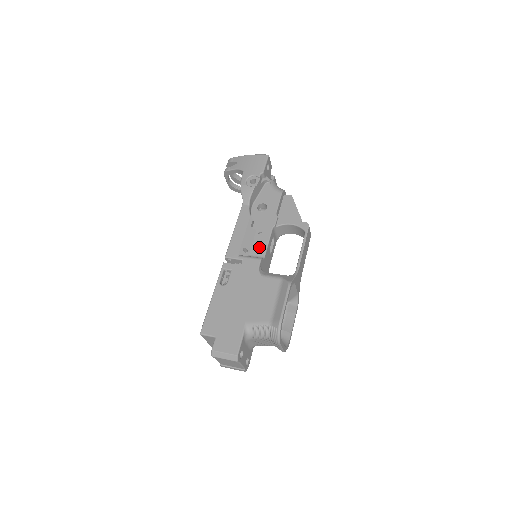
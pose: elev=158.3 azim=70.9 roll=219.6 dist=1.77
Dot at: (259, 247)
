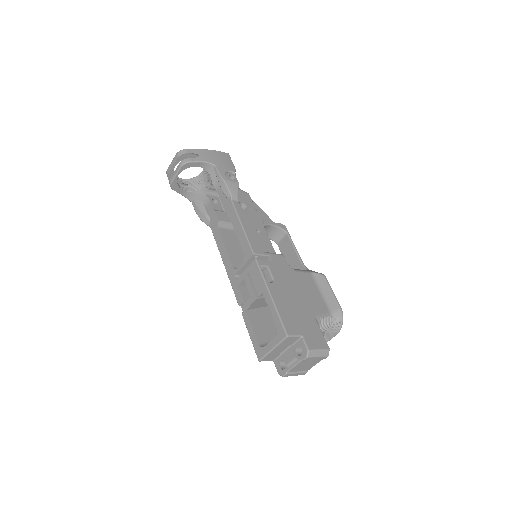
Dot at: (267, 245)
